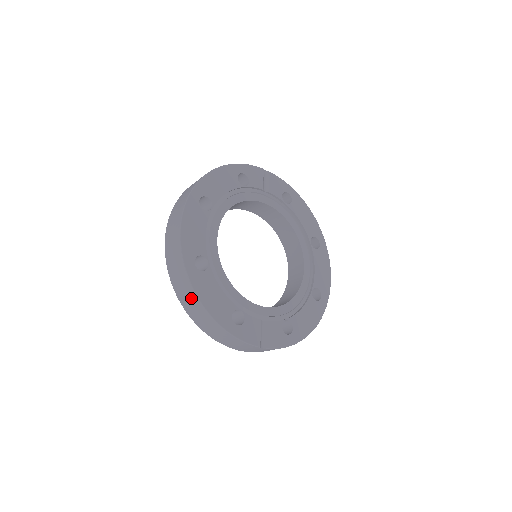
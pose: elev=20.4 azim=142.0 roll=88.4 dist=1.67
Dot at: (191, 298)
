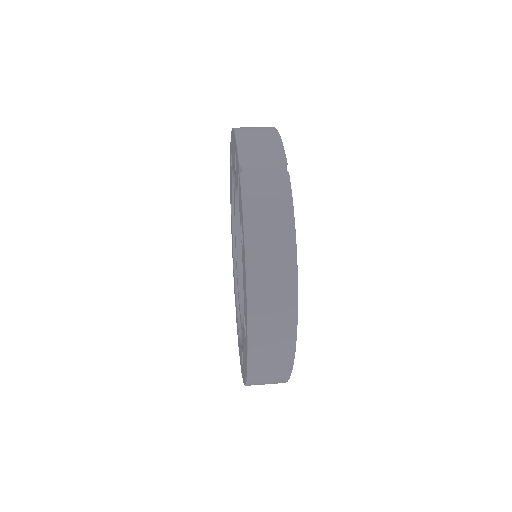
Dot at: occluded
